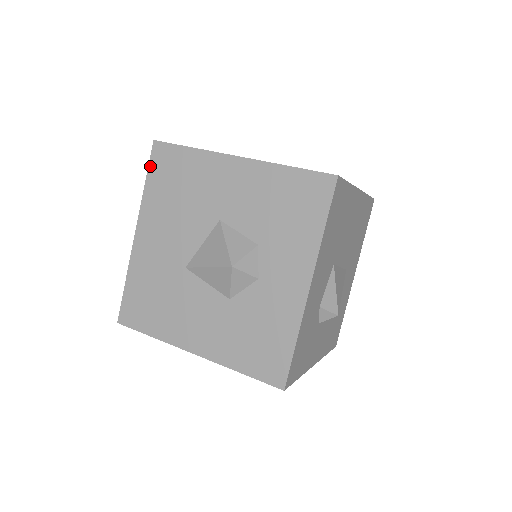
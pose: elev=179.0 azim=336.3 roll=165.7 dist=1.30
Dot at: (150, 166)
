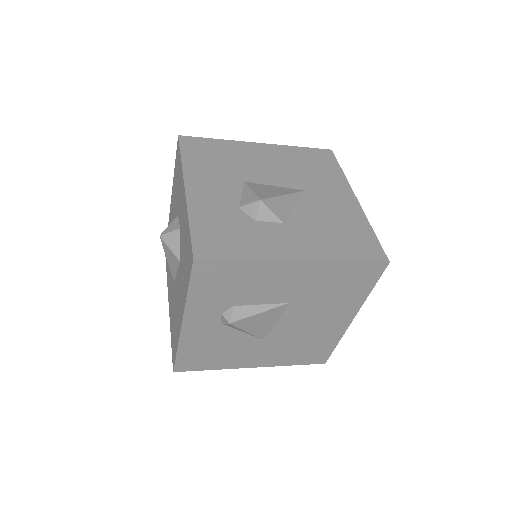
Dot at: (166, 264)
